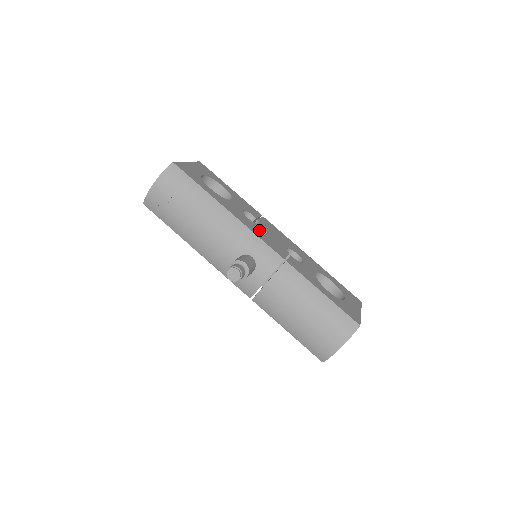
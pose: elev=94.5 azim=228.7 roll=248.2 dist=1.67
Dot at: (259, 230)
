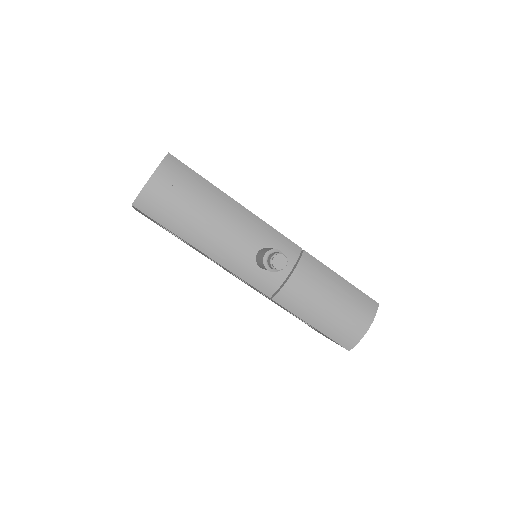
Dot at: occluded
